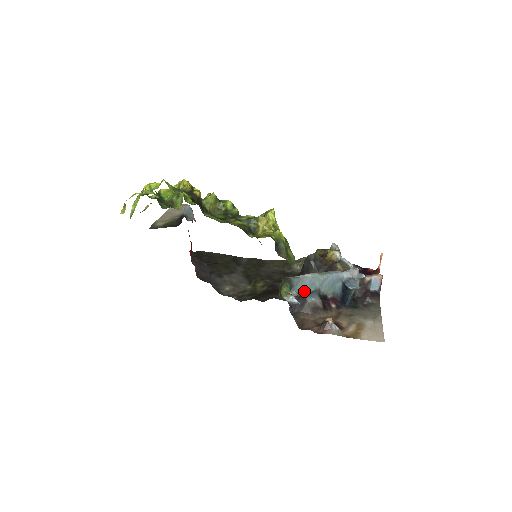
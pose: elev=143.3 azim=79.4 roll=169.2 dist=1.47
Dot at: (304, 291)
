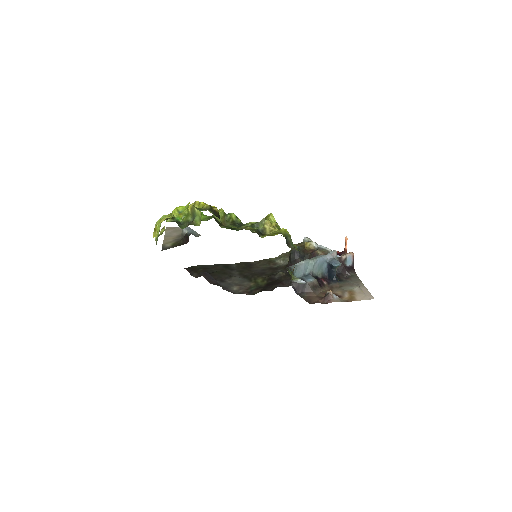
Dot at: (301, 276)
